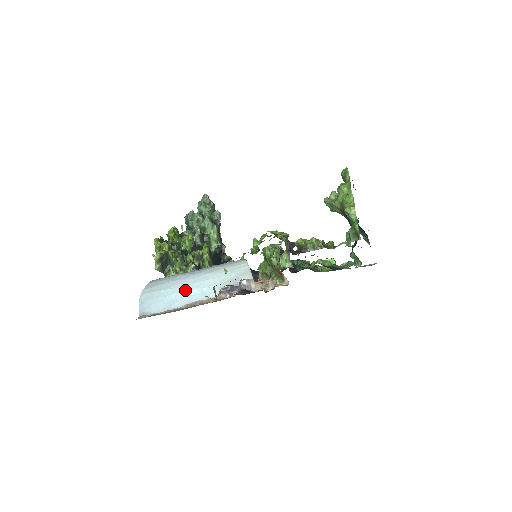
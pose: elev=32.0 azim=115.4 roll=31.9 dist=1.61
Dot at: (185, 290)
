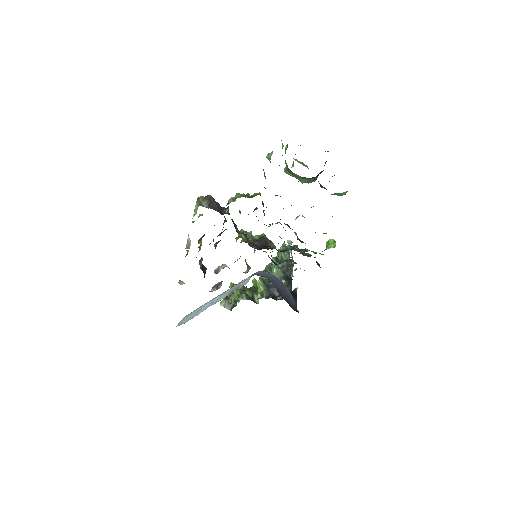
Dot at: (208, 302)
